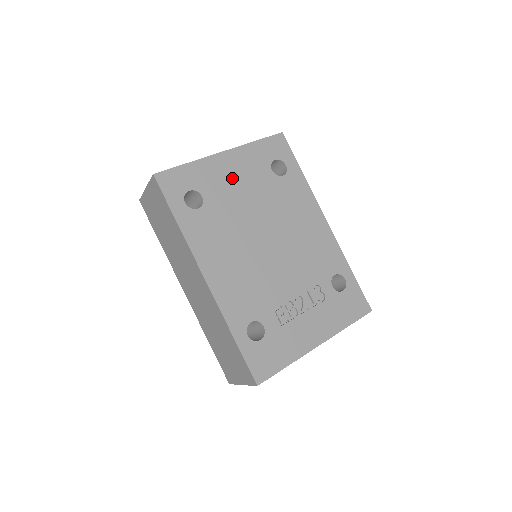
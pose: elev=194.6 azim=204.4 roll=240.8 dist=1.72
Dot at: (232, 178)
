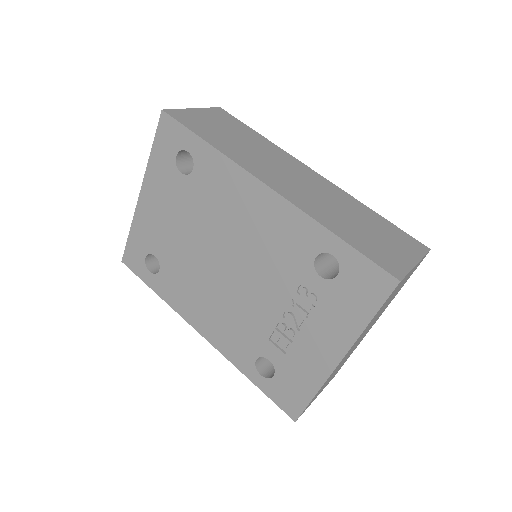
Dot at: (160, 217)
